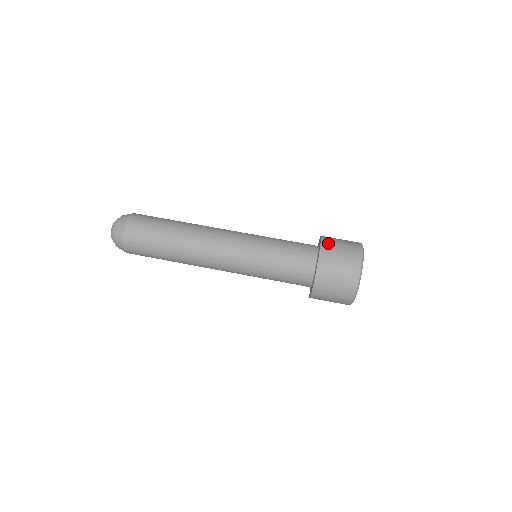
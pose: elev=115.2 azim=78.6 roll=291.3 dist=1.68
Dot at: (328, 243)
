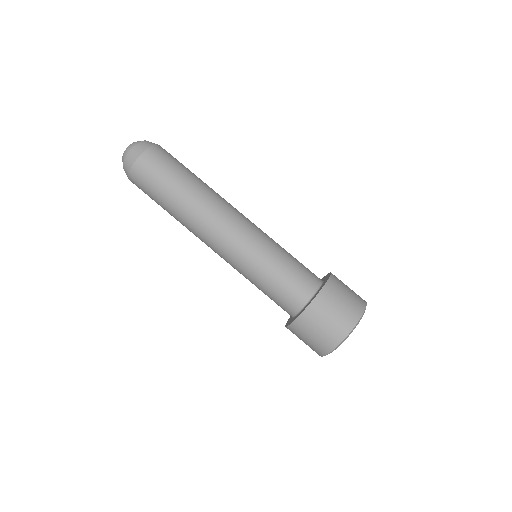
Dot at: (306, 321)
